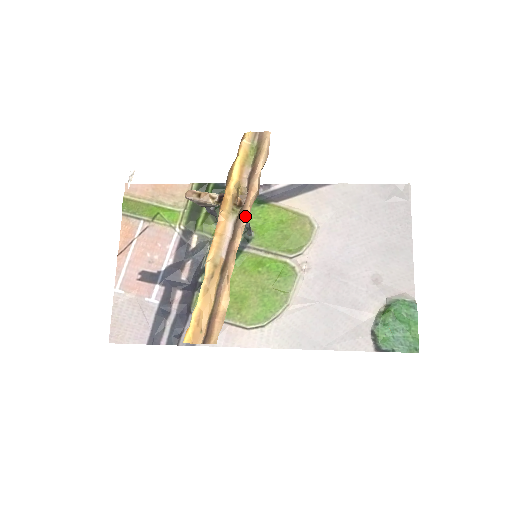
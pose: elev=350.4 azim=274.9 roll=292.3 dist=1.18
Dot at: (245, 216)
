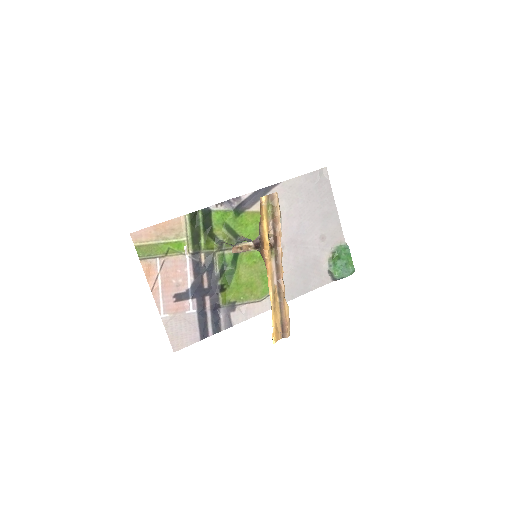
Dot at: (281, 255)
